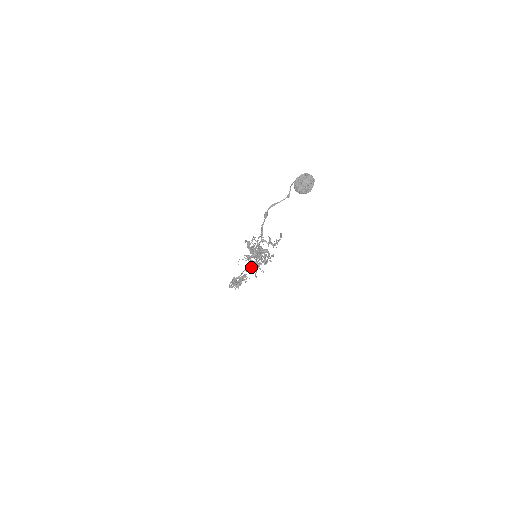
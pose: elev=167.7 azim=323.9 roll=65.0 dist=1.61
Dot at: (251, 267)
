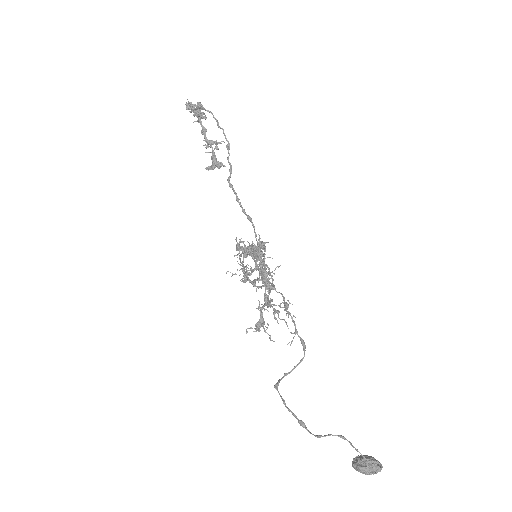
Dot at: occluded
